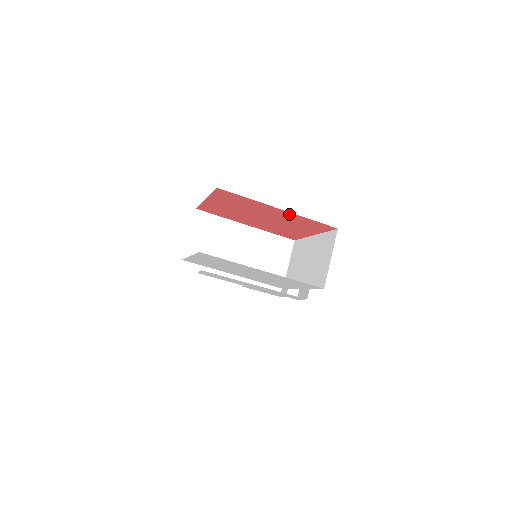
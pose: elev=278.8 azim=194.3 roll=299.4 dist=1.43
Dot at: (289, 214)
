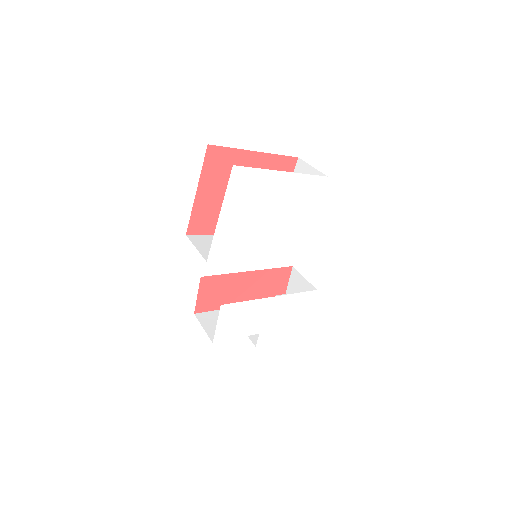
Dot at: (263, 159)
